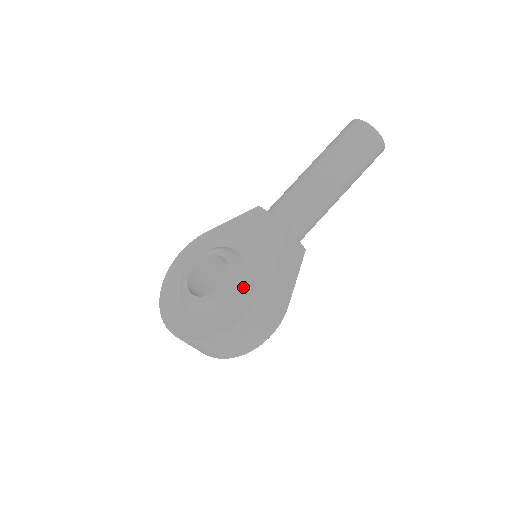
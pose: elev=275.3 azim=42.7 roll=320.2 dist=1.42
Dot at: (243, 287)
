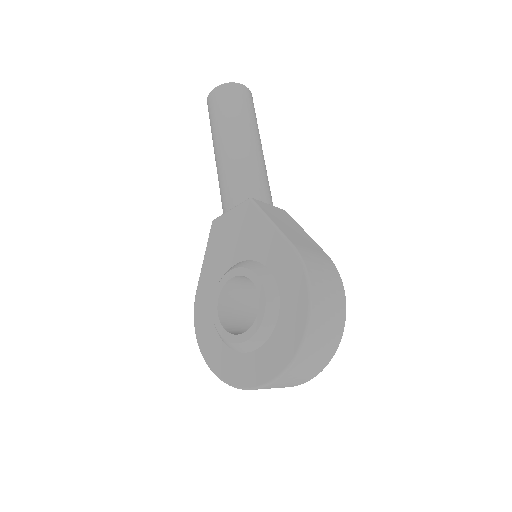
Dot at: (276, 272)
